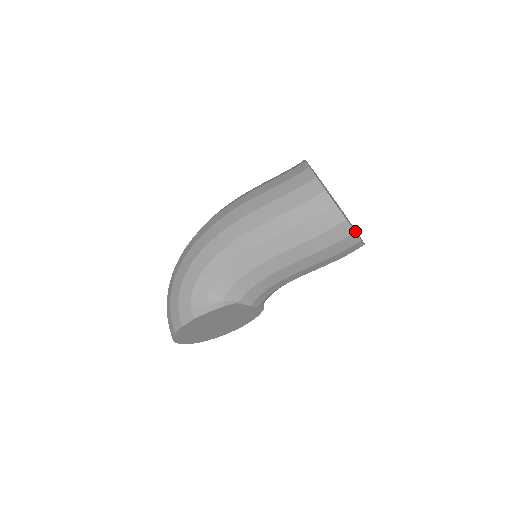
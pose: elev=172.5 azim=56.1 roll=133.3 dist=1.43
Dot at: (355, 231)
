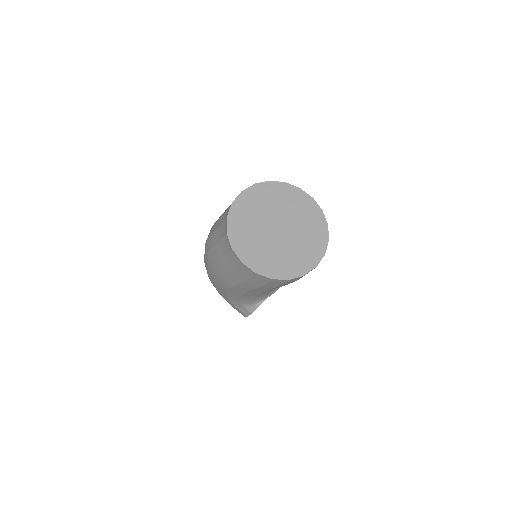
Dot at: (307, 262)
